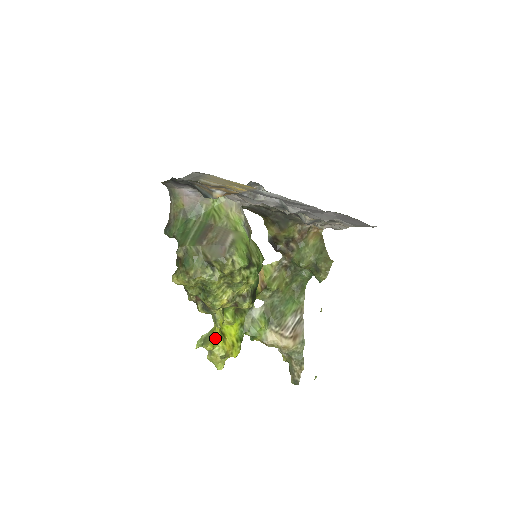
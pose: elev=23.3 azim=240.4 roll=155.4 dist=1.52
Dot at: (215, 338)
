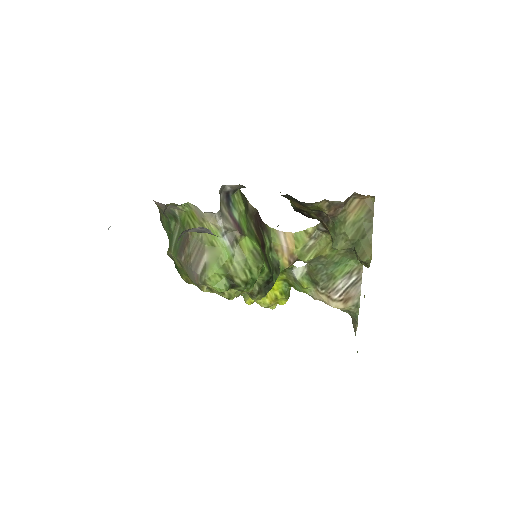
Dot at: occluded
